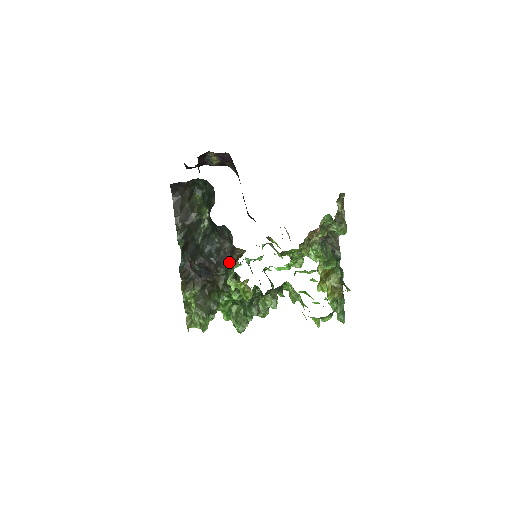
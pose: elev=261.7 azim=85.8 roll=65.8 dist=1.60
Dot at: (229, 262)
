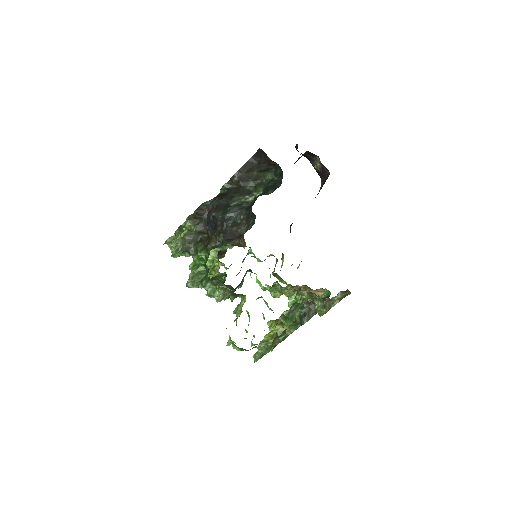
Dot at: (231, 239)
